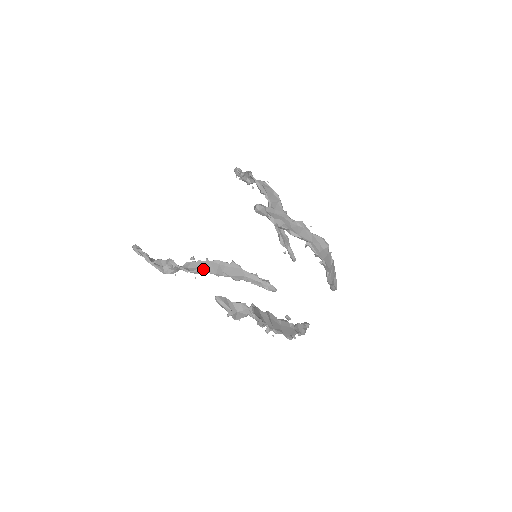
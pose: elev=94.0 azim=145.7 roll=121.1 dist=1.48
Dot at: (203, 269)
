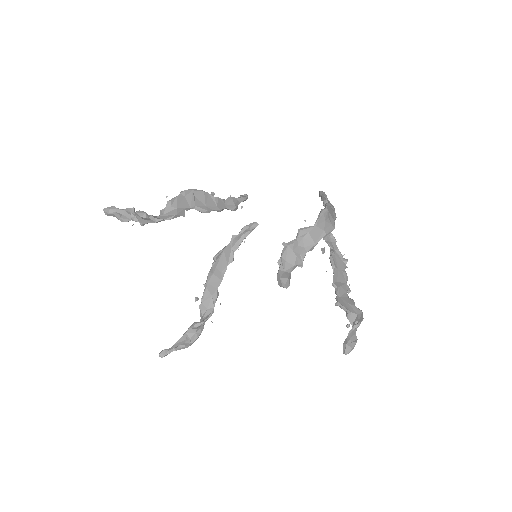
Dot at: (214, 293)
